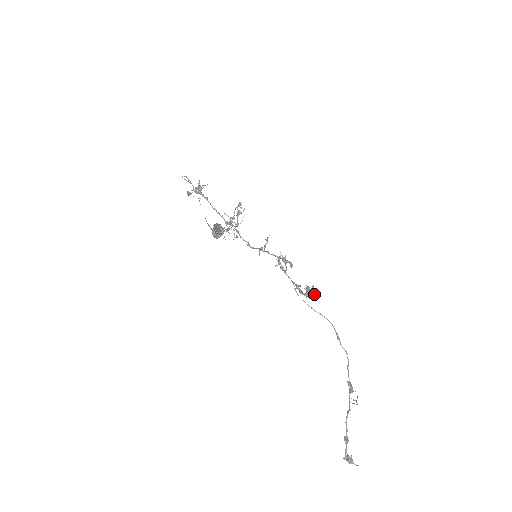
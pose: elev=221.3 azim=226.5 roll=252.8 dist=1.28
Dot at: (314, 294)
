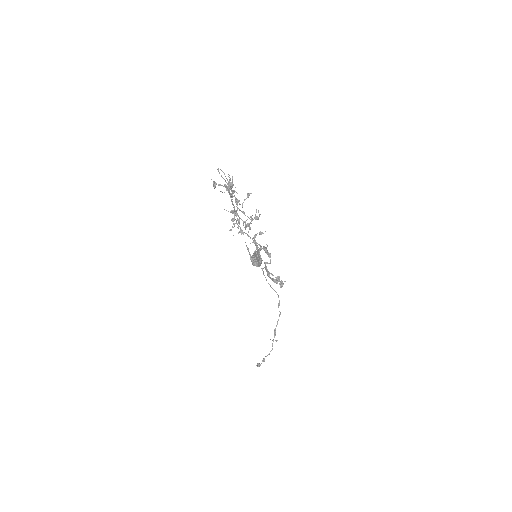
Dot at: occluded
